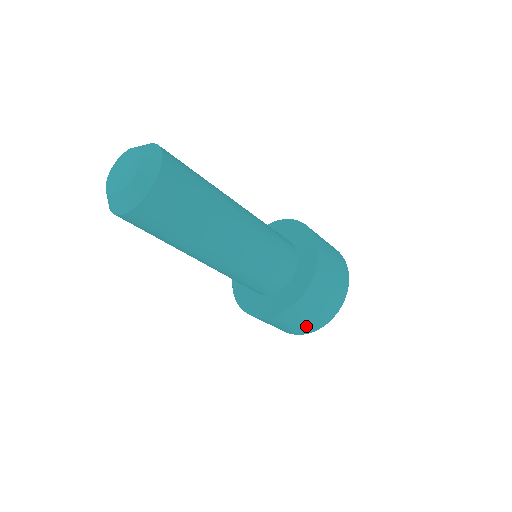
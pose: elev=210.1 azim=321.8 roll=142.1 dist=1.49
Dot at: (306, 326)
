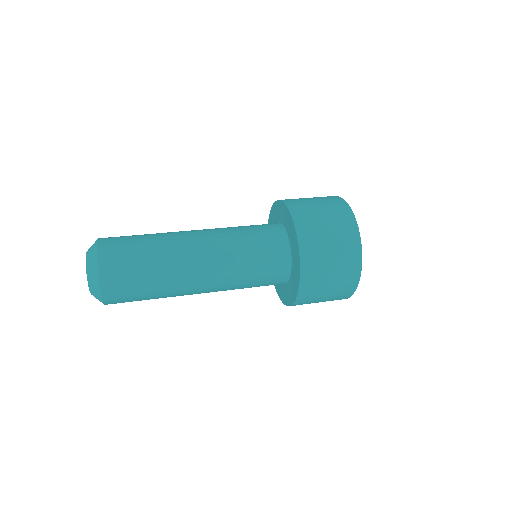
Dot at: occluded
